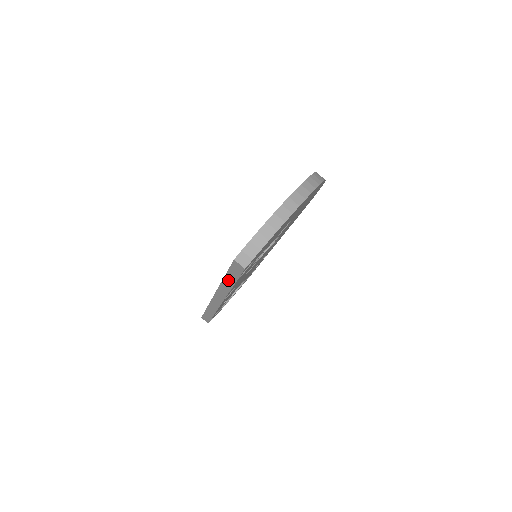
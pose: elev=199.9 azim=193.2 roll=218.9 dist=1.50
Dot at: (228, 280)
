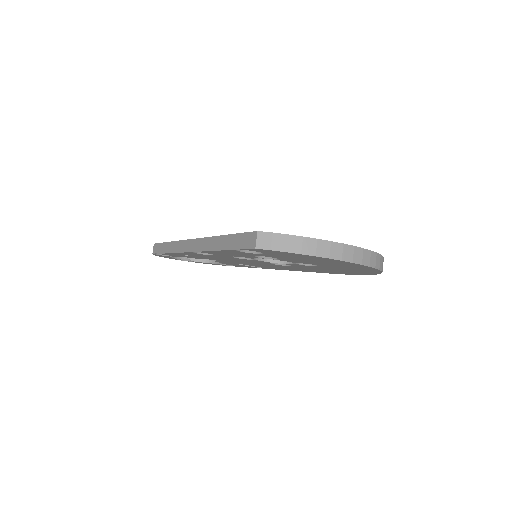
Dot at: (225, 241)
